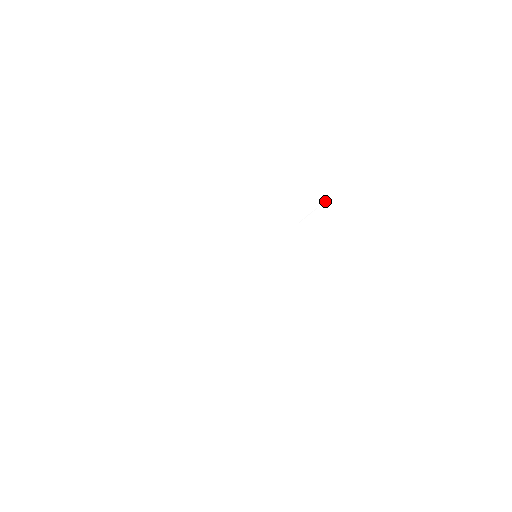
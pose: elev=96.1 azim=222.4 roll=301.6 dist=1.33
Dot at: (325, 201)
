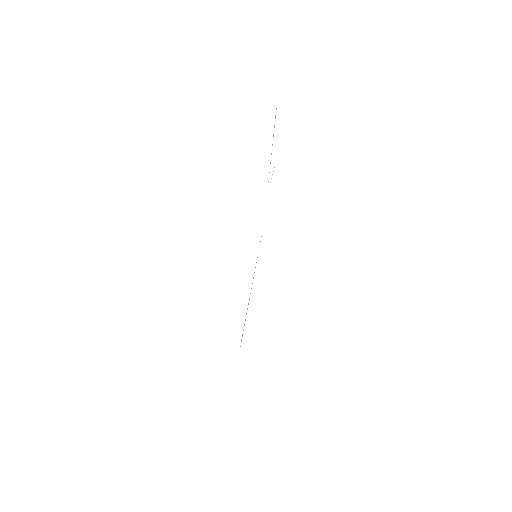
Dot at: occluded
